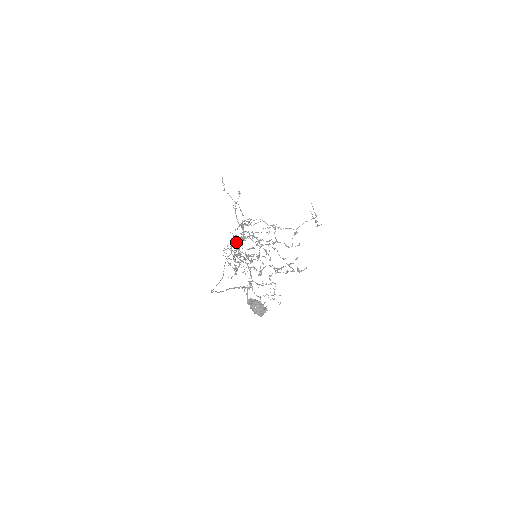
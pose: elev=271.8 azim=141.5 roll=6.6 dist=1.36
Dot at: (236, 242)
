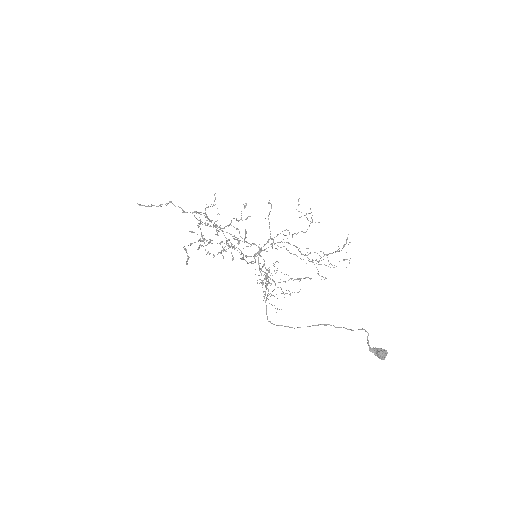
Dot at: (151, 206)
